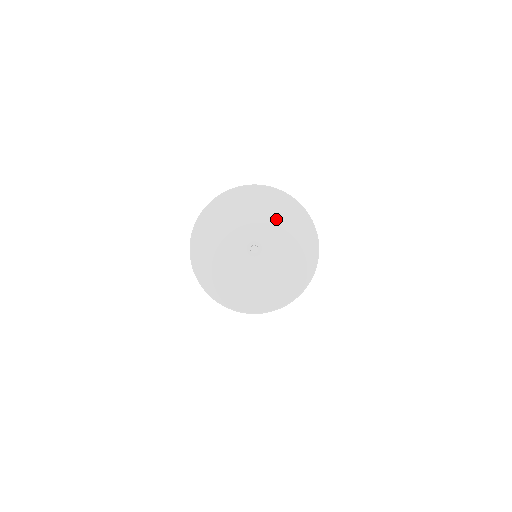
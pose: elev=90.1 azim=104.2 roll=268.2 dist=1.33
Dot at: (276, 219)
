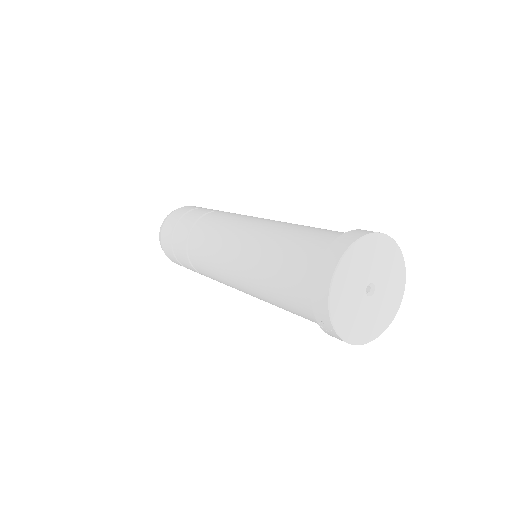
Dot at: (378, 258)
